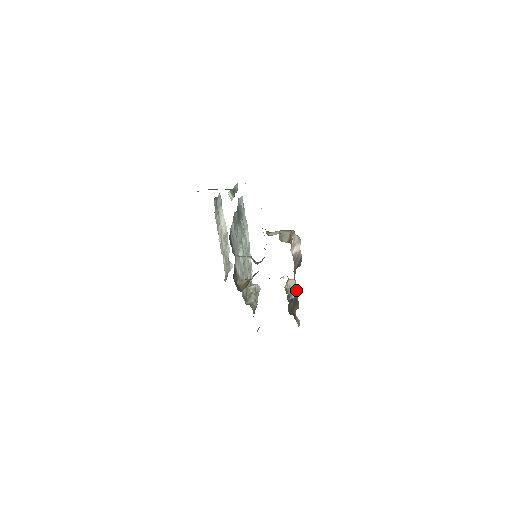
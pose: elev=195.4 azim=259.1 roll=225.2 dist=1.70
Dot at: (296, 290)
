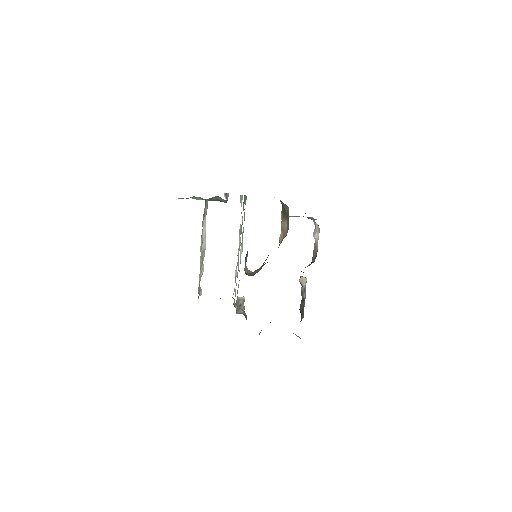
Dot at: (305, 292)
